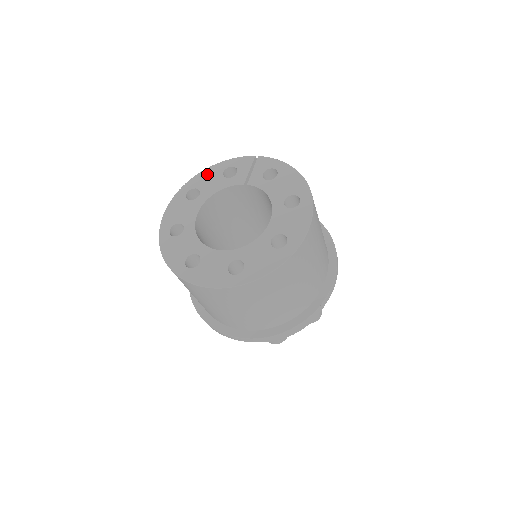
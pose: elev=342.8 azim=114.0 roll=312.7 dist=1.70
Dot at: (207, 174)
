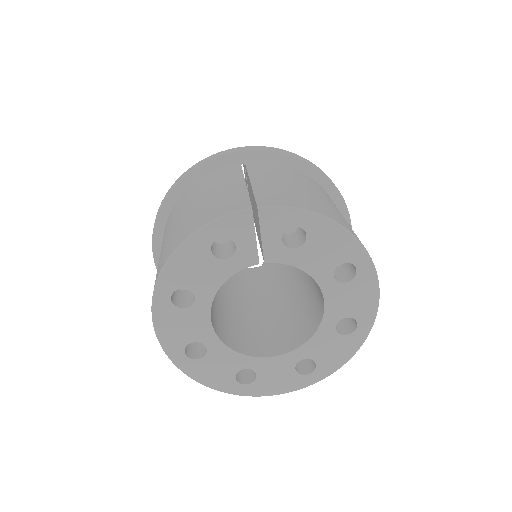
Dot at: (184, 261)
